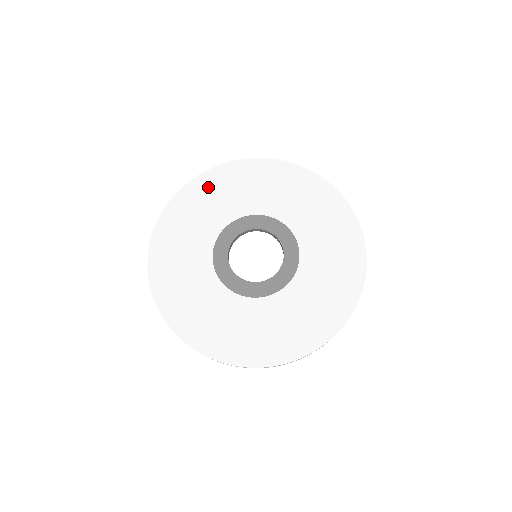
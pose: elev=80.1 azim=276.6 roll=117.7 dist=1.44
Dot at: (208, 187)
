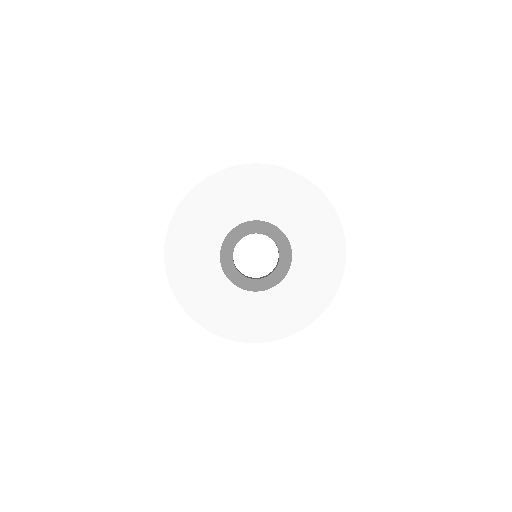
Dot at: (193, 212)
